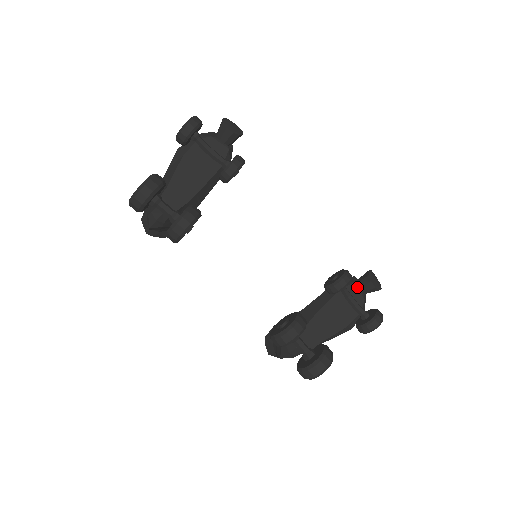
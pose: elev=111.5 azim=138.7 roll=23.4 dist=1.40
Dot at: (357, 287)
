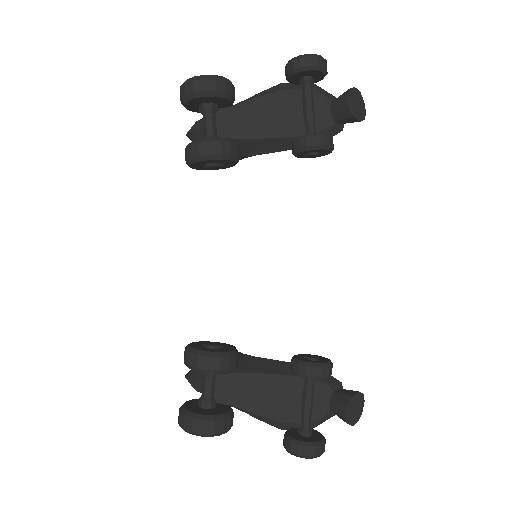
Dot at: (330, 395)
